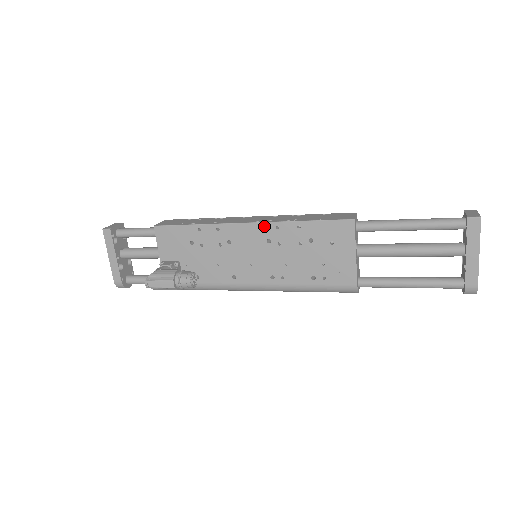
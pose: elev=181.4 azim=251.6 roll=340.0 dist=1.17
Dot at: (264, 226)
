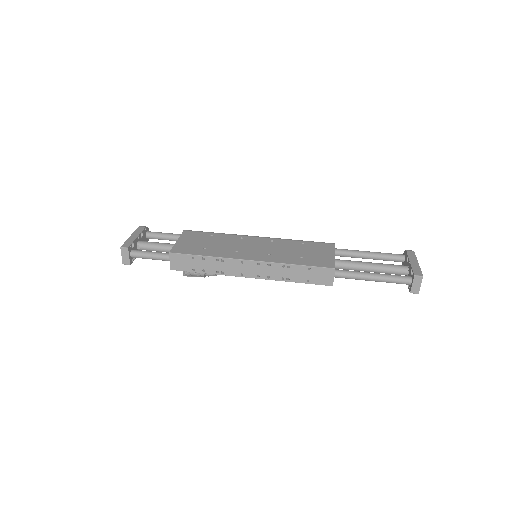
Dot at: (264, 278)
